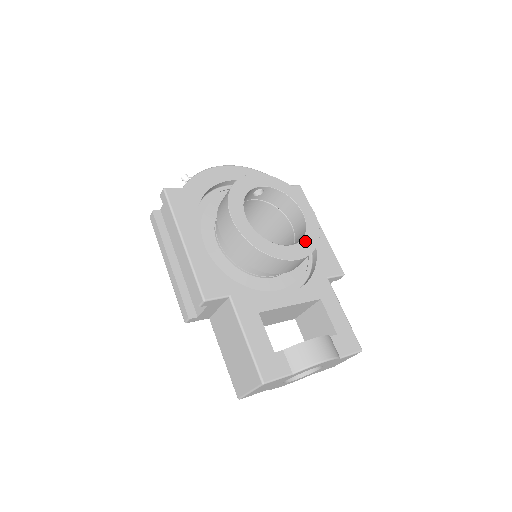
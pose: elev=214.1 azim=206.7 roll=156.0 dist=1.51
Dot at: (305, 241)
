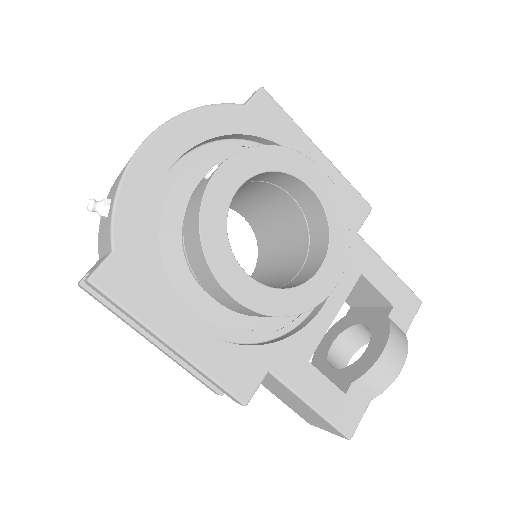
Dot at: (334, 240)
